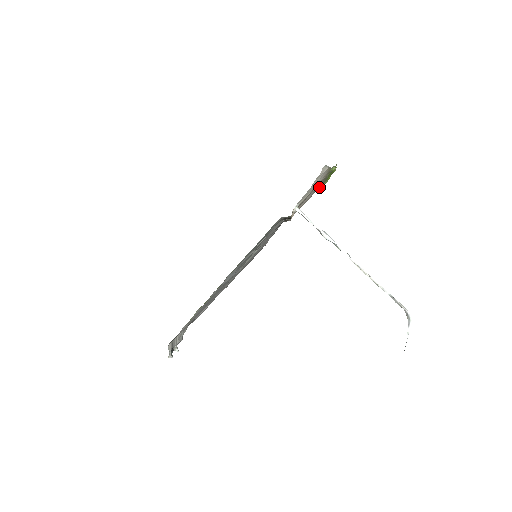
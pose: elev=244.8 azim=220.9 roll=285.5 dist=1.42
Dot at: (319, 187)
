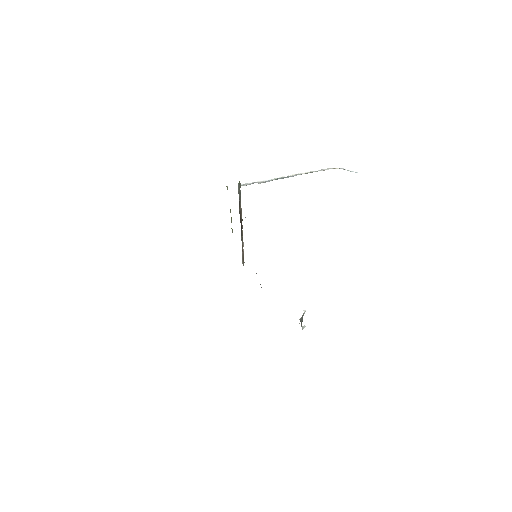
Dot at: occluded
